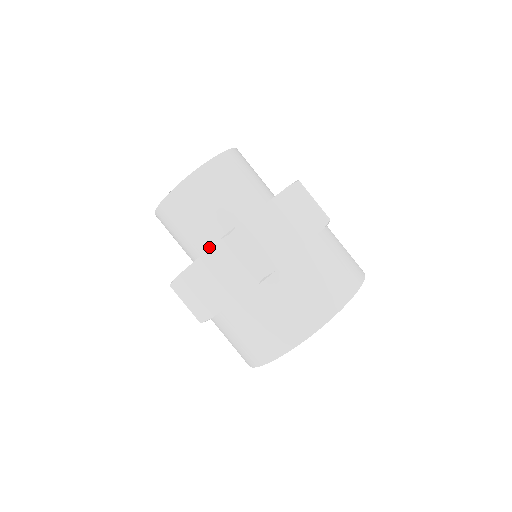
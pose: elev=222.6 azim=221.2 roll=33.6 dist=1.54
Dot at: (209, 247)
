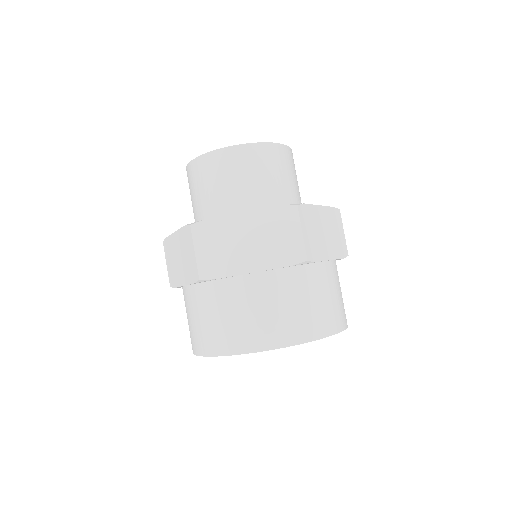
Dot at: occluded
